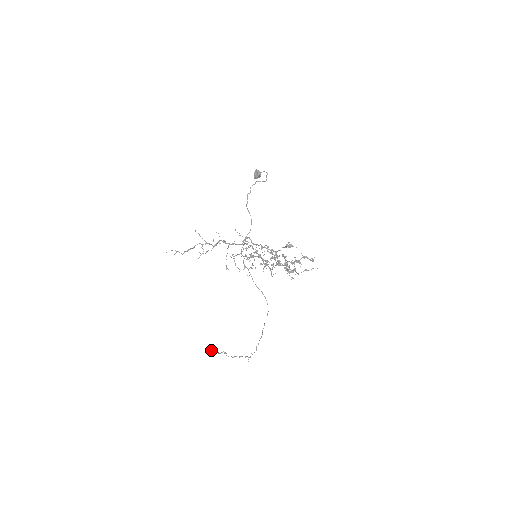
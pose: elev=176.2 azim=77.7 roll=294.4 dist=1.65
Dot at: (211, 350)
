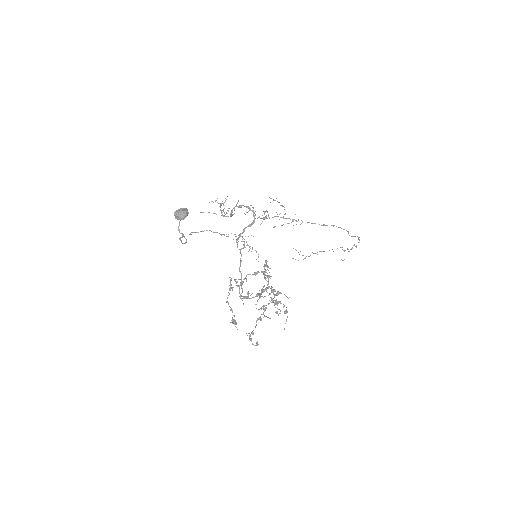
Dot at: occluded
